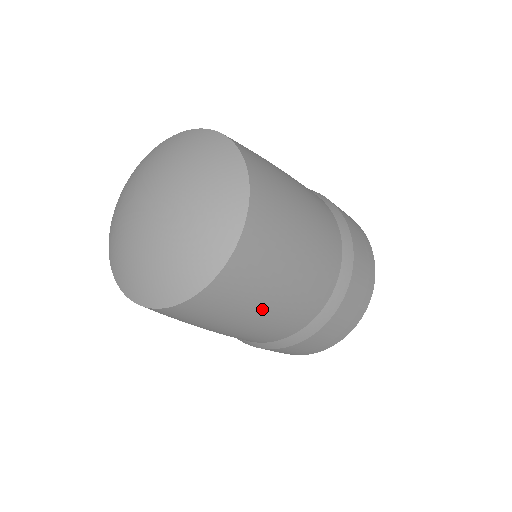
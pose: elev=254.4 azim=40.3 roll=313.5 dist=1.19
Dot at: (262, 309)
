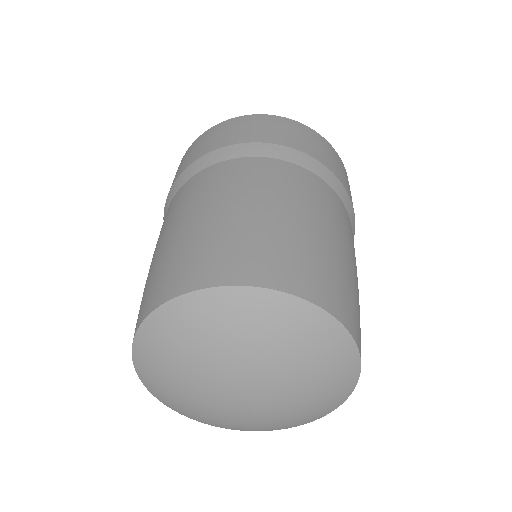
Dot at: occluded
